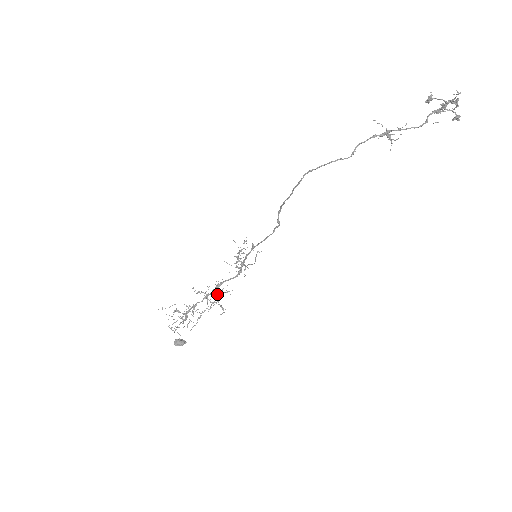
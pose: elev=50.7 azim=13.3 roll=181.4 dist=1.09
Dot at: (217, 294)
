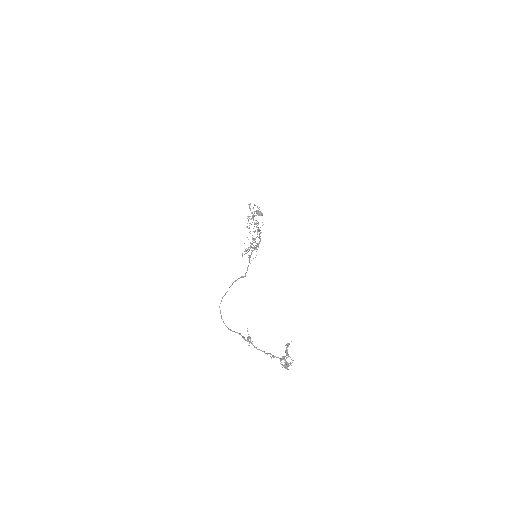
Dot at: occluded
